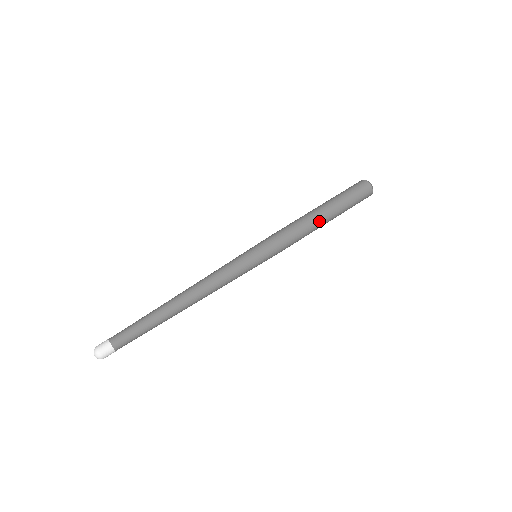
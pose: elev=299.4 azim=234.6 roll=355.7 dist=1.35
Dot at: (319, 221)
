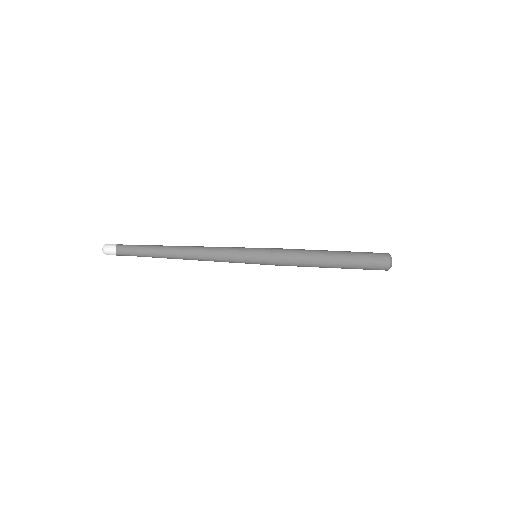
Dot at: (323, 262)
